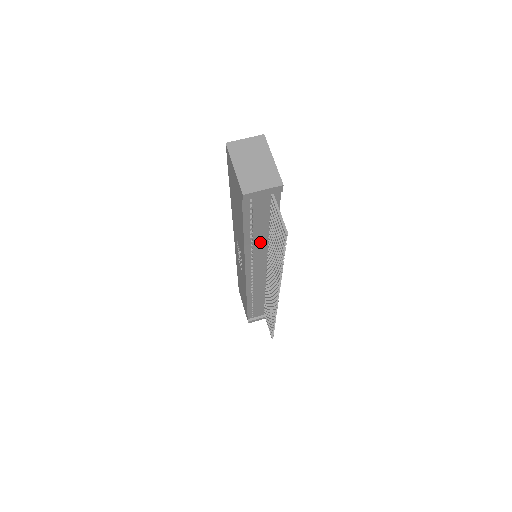
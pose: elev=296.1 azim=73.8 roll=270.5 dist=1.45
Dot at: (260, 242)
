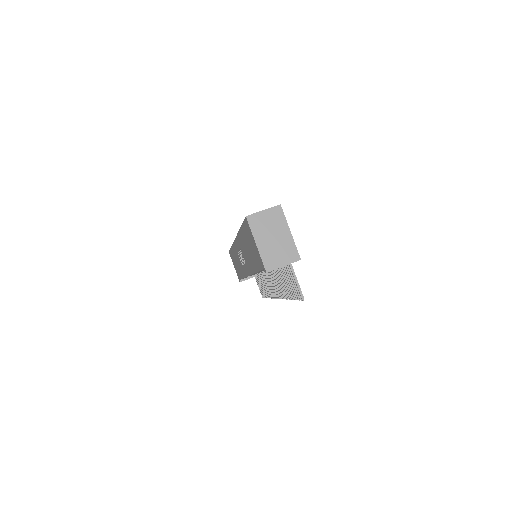
Dot at: occluded
